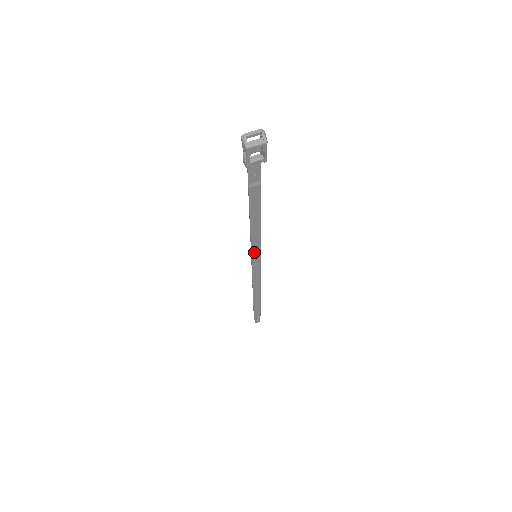
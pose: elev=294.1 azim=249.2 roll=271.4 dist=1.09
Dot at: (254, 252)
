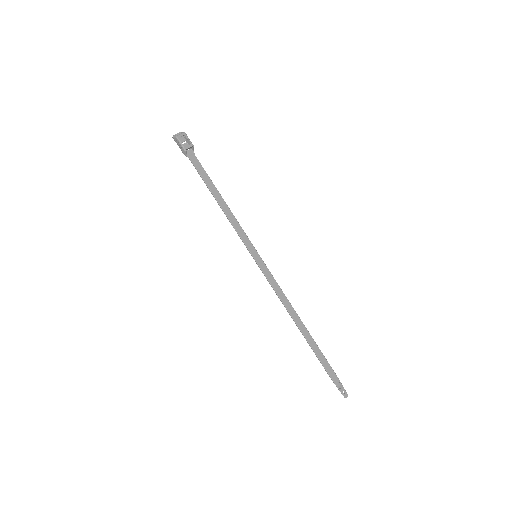
Dot at: (250, 250)
